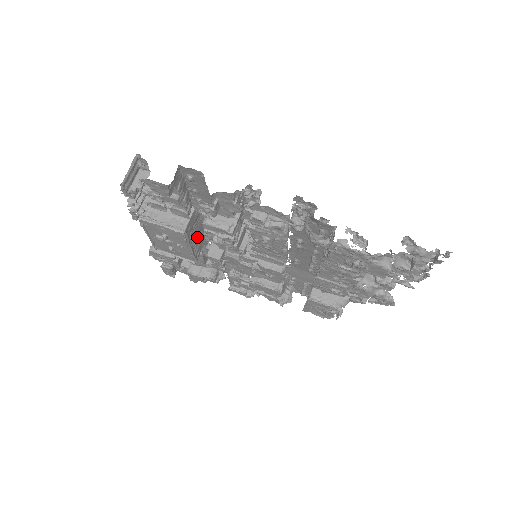
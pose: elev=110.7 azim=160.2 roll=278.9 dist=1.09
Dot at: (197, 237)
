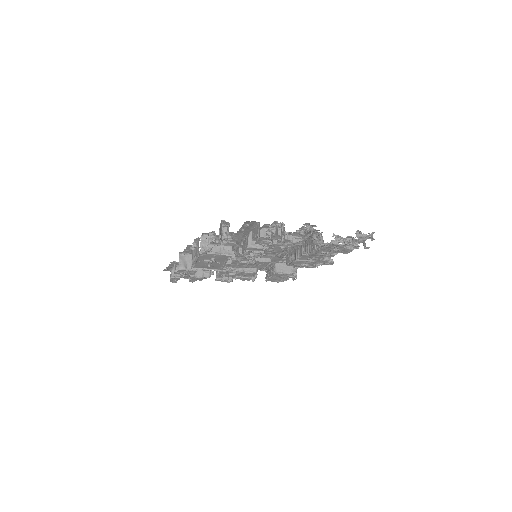
Dot at: occluded
